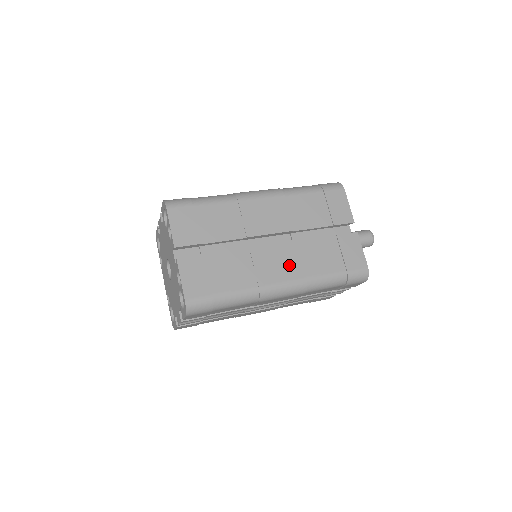
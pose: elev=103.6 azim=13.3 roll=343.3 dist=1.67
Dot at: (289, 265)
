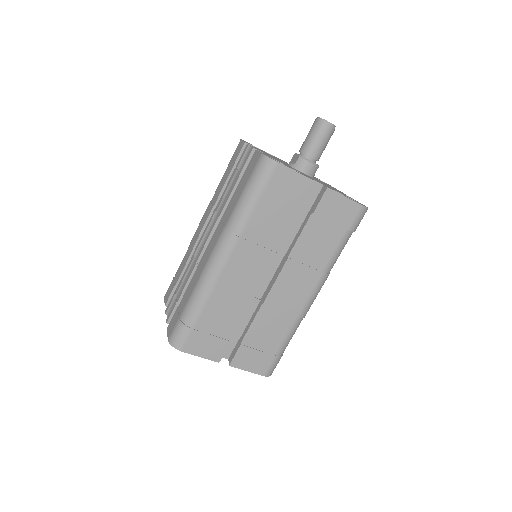
Dot at: (302, 280)
